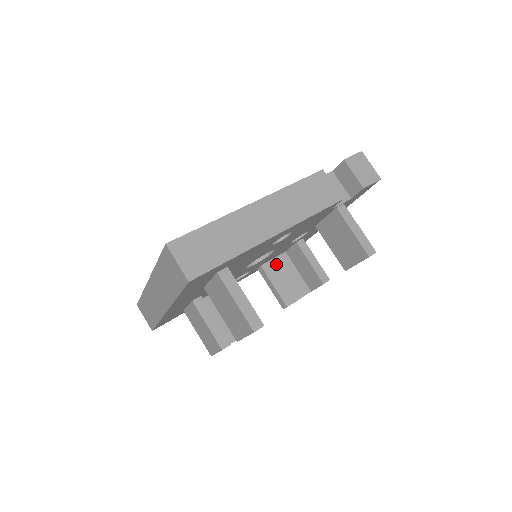
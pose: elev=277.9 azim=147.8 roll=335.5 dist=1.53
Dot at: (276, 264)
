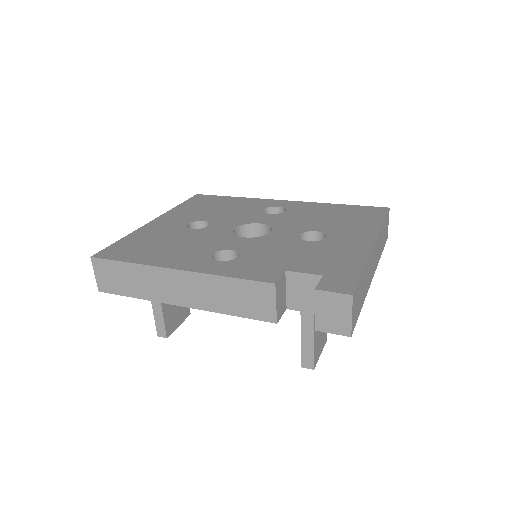
Dot at: occluded
